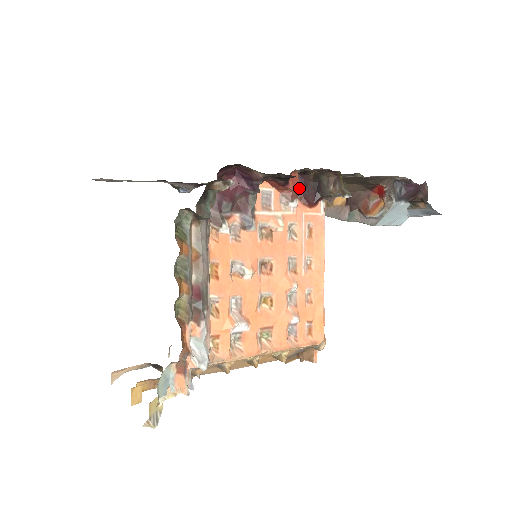
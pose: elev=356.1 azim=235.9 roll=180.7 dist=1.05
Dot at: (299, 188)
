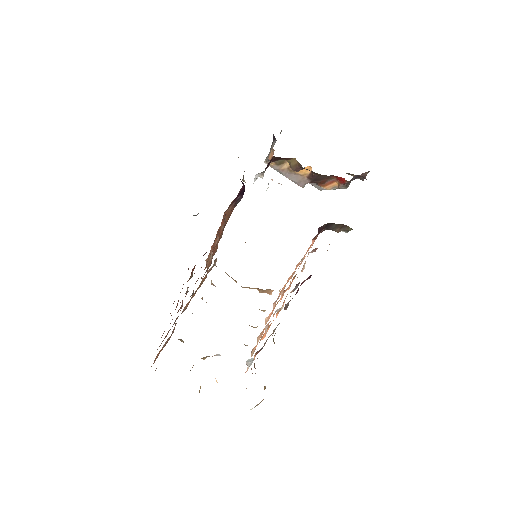
Dot at: occluded
